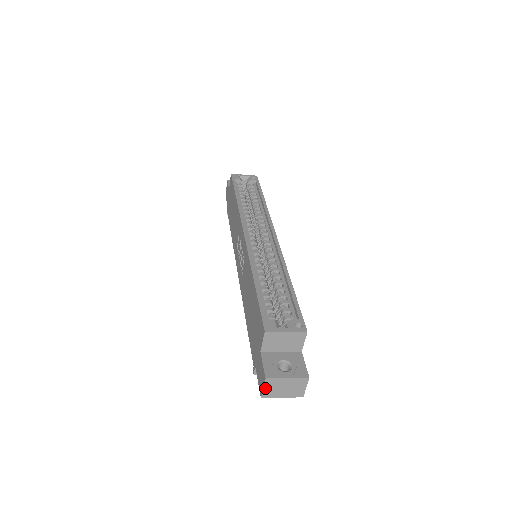
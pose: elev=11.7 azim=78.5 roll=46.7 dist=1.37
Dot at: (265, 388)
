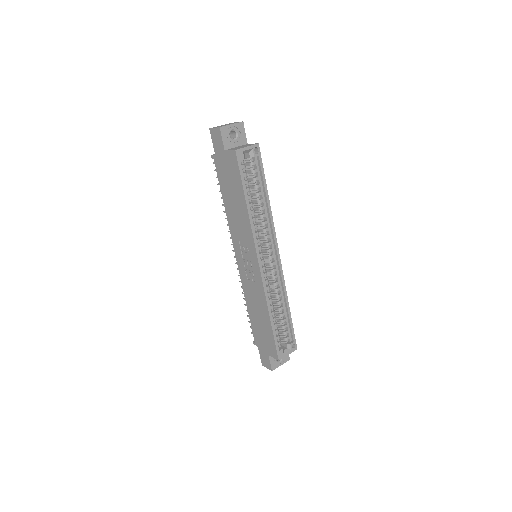
Dot at: (268, 368)
